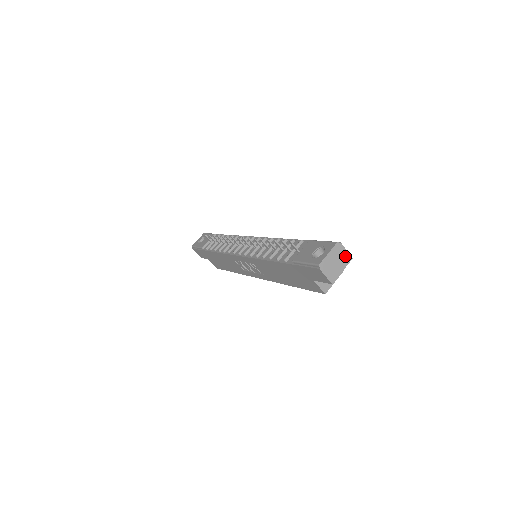
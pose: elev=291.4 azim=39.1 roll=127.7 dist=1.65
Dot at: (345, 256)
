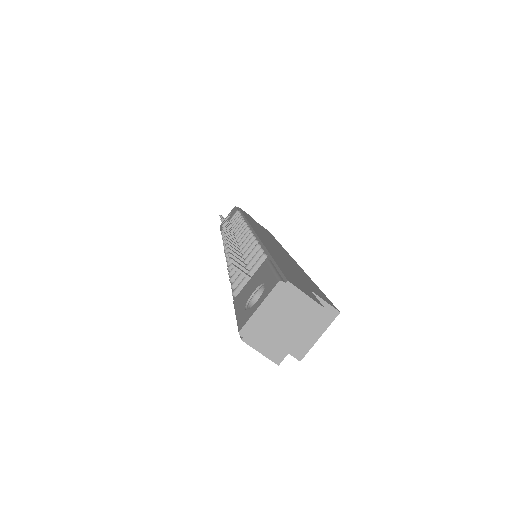
Dot at: (303, 306)
